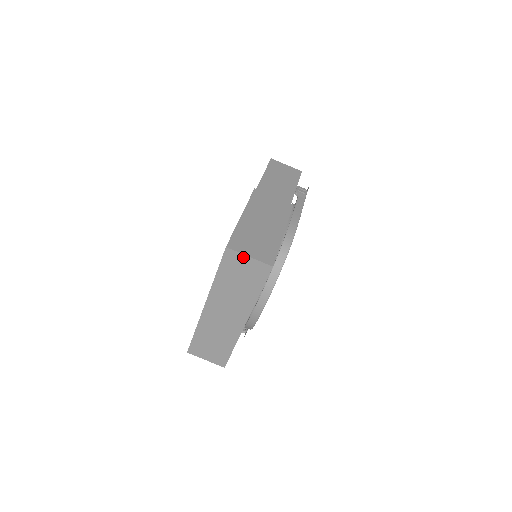
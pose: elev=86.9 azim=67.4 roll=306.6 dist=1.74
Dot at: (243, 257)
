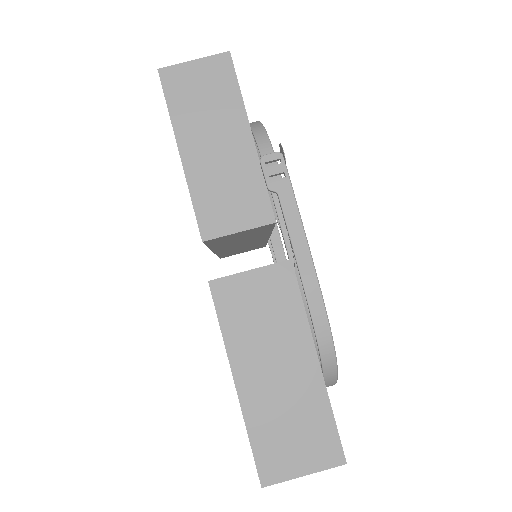
Dot at: (294, 476)
